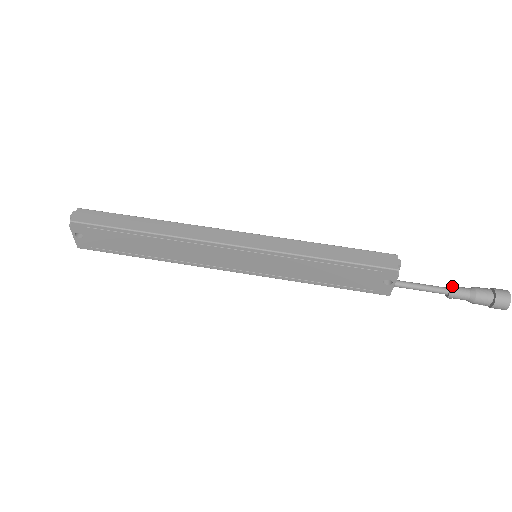
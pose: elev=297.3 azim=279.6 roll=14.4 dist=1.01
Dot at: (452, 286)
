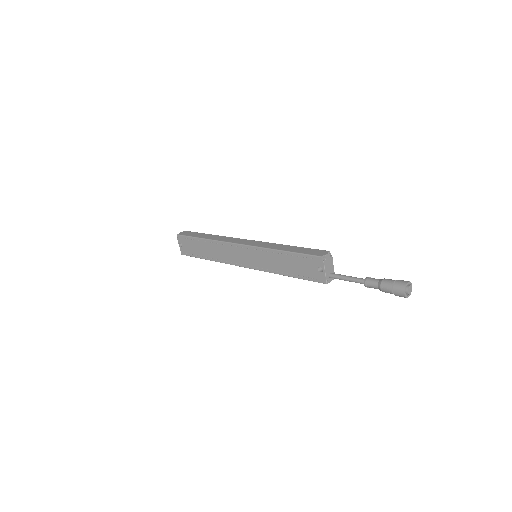
Dot at: (368, 277)
